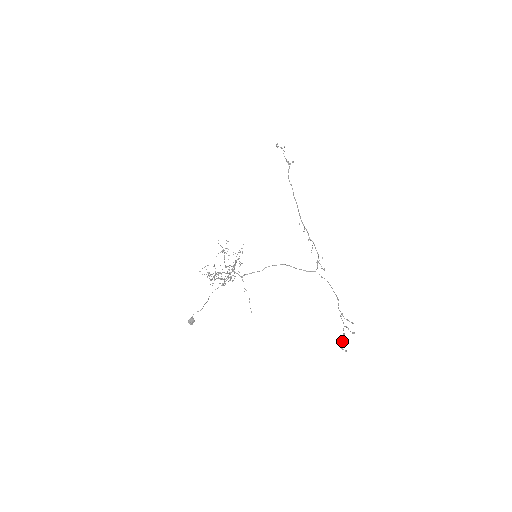
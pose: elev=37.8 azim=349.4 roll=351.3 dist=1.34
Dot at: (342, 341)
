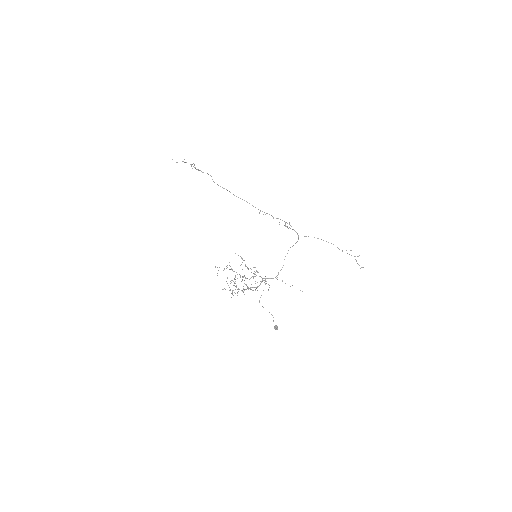
Dot at: (359, 265)
